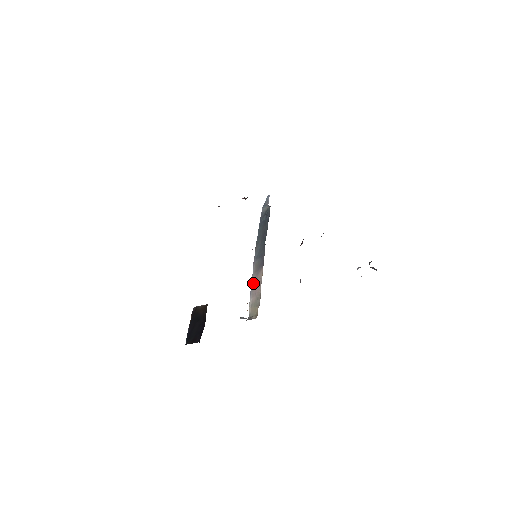
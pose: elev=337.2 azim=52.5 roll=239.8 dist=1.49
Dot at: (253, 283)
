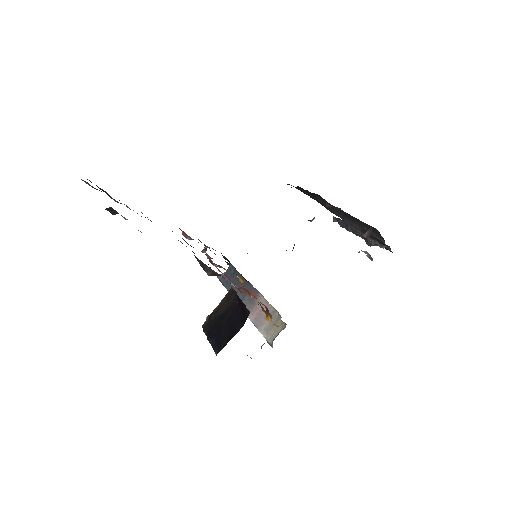
Dot at: (254, 316)
